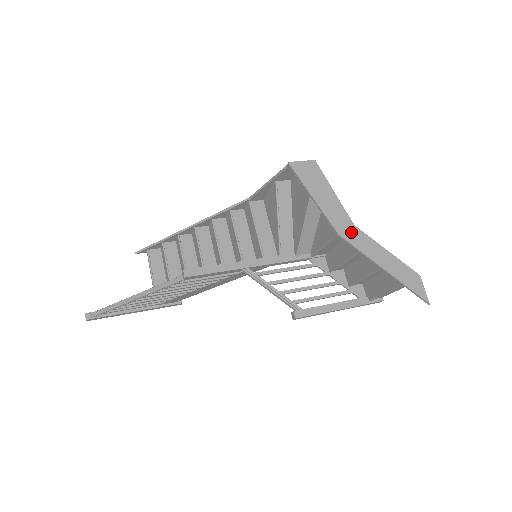
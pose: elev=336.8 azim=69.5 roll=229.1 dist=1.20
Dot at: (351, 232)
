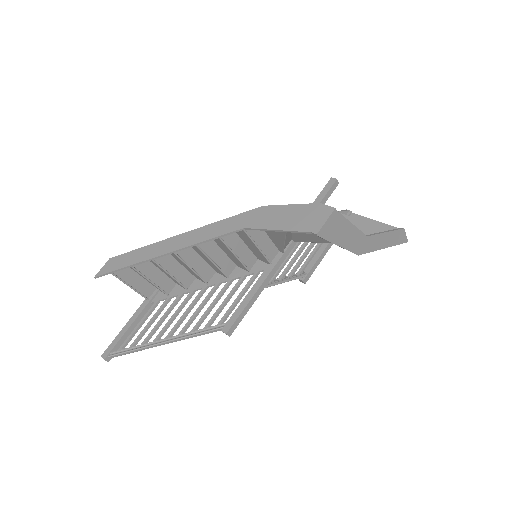
Dot at: (366, 244)
